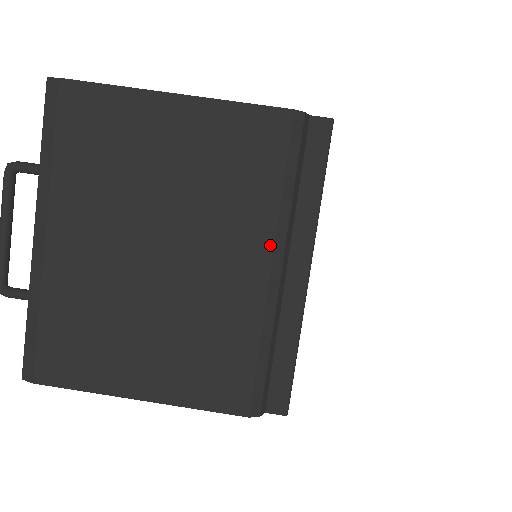
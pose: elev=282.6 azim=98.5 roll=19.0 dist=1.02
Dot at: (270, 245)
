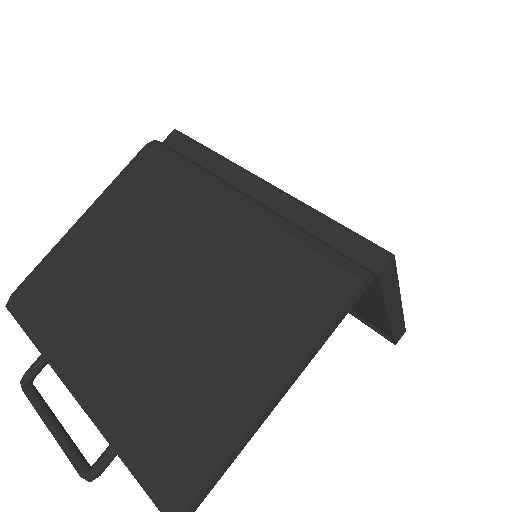
Dot at: (217, 194)
